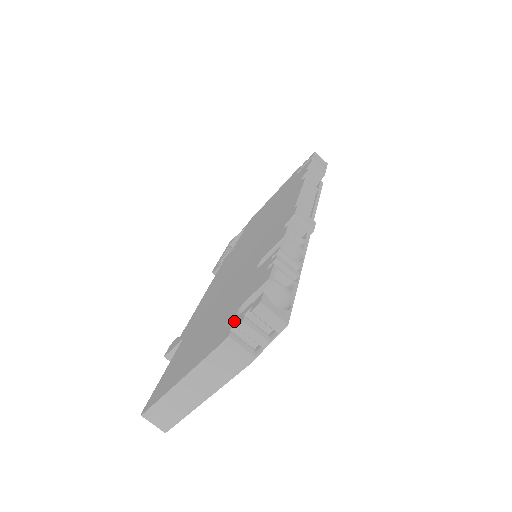
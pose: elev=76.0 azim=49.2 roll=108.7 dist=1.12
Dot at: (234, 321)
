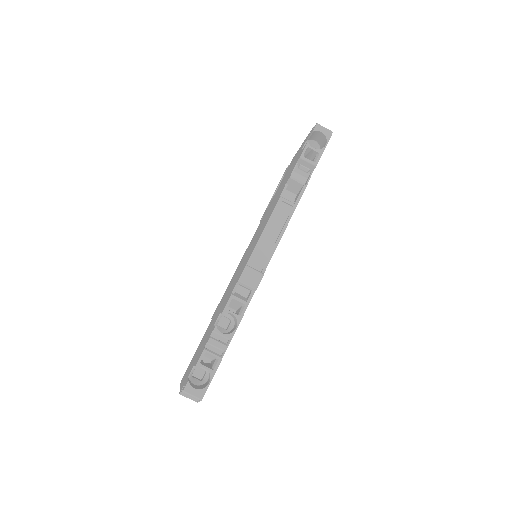
Dot at: occluded
